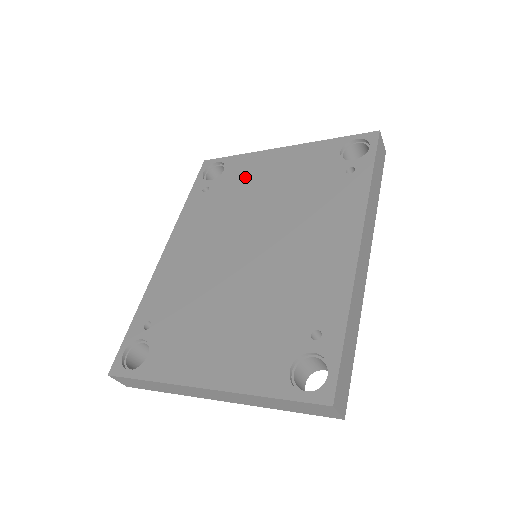
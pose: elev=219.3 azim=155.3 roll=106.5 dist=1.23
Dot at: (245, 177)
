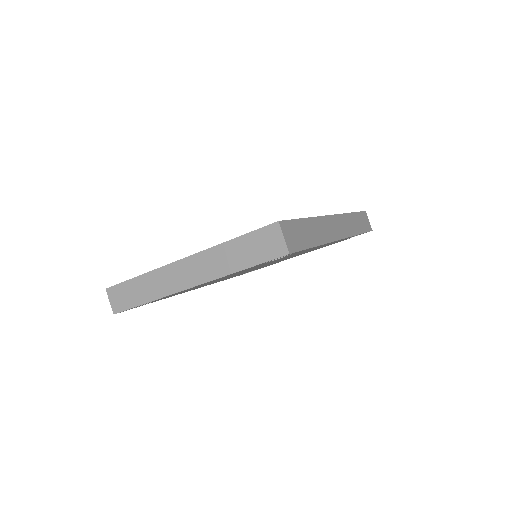
Dot at: occluded
